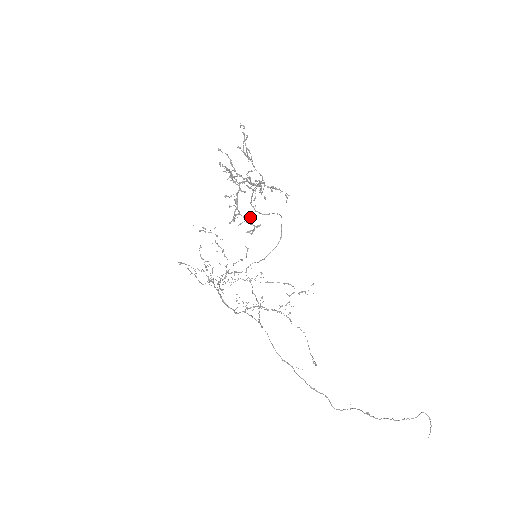
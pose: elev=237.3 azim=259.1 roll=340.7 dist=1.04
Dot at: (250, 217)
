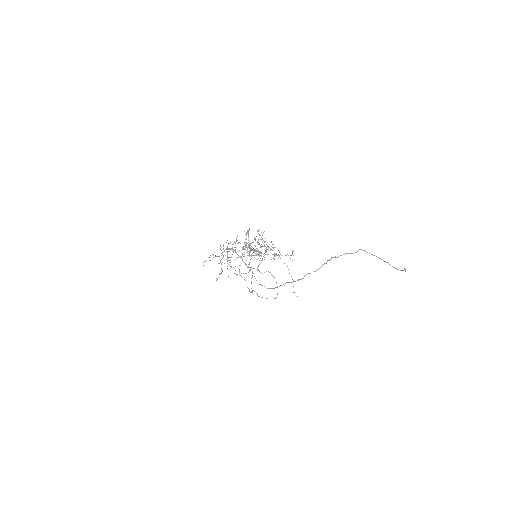
Dot at: occluded
